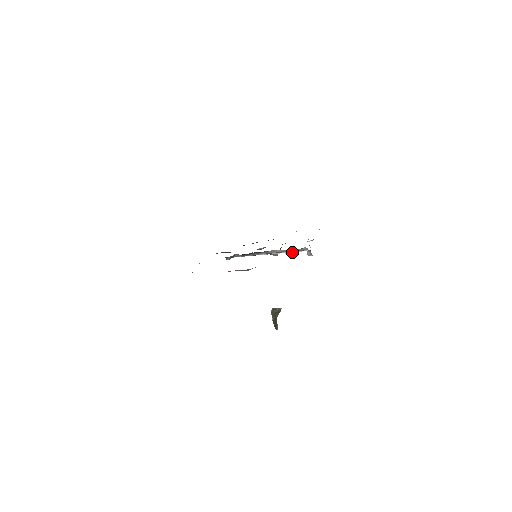
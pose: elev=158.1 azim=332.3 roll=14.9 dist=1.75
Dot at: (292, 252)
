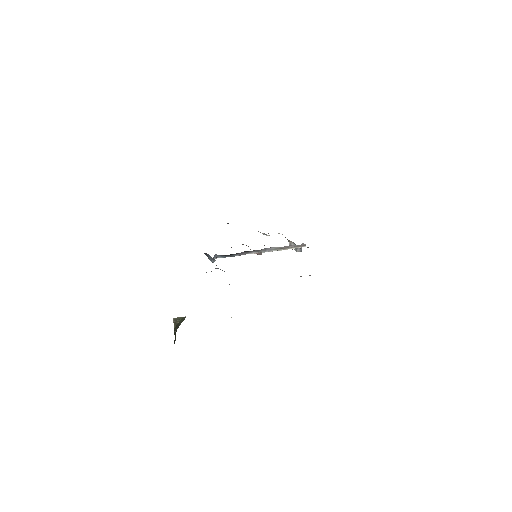
Dot at: (287, 249)
